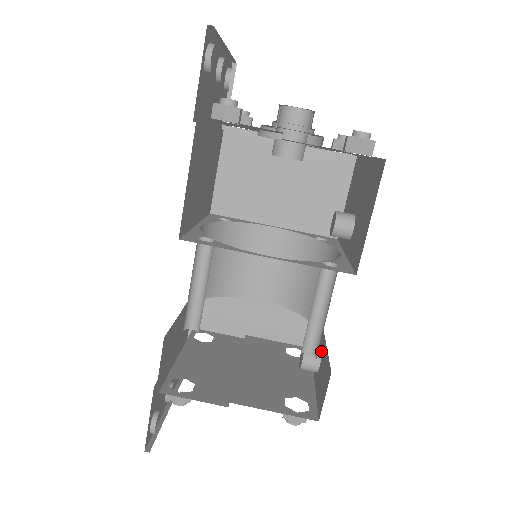
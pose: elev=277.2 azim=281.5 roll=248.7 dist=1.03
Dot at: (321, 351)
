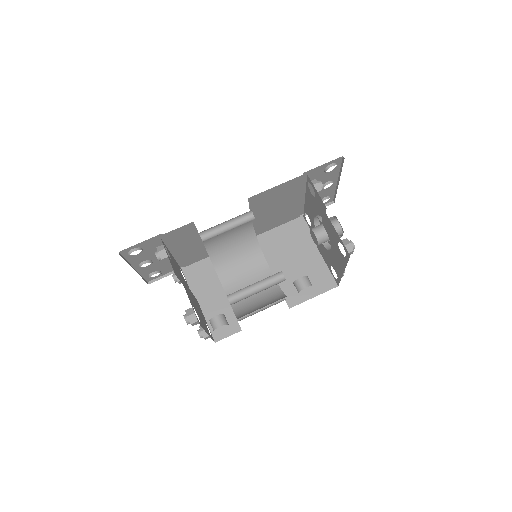
Dot at: (228, 324)
